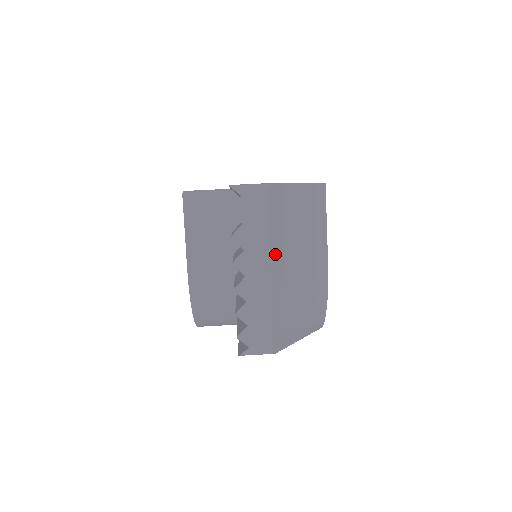
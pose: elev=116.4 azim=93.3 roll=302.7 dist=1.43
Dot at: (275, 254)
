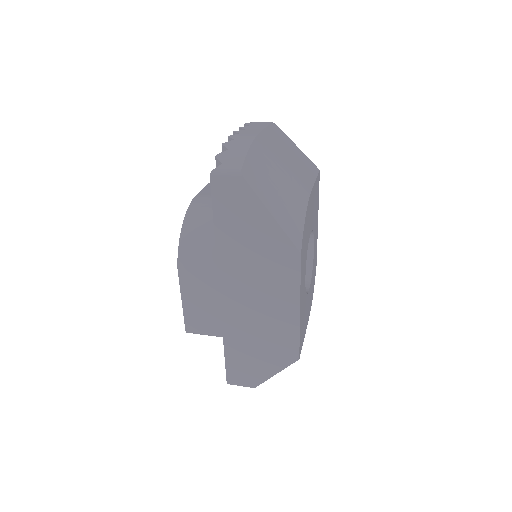
Dot at: (266, 136)
